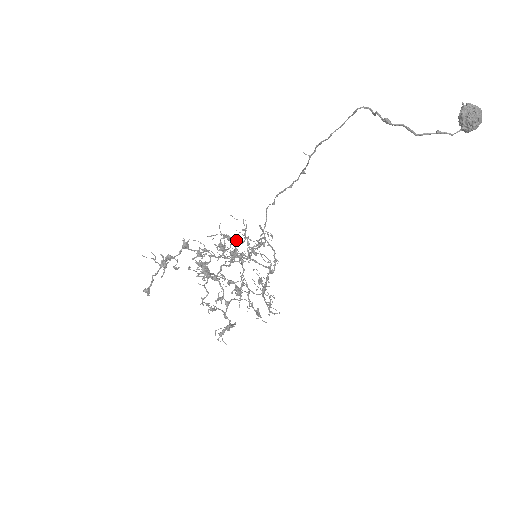
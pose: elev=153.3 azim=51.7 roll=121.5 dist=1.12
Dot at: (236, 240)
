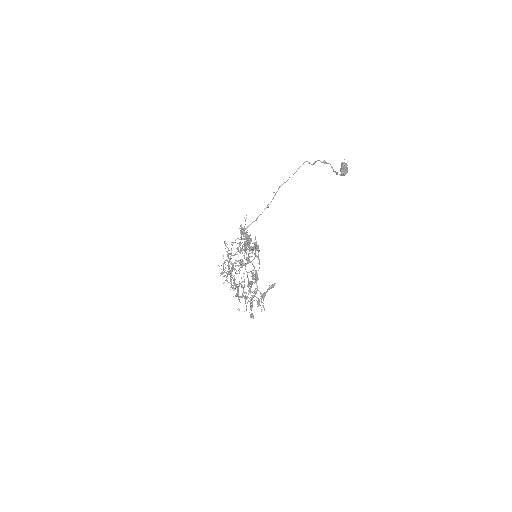
Dot at: occluded
